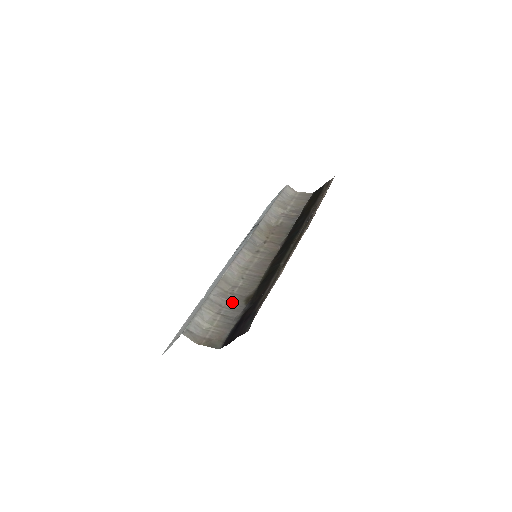
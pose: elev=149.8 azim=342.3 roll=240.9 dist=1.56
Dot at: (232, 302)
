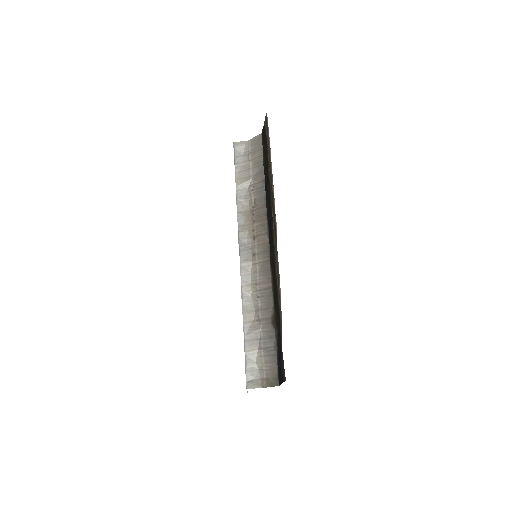
Dot at: (263, 330)
